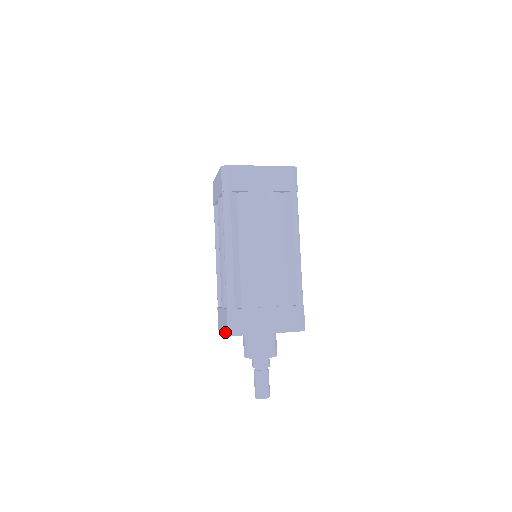
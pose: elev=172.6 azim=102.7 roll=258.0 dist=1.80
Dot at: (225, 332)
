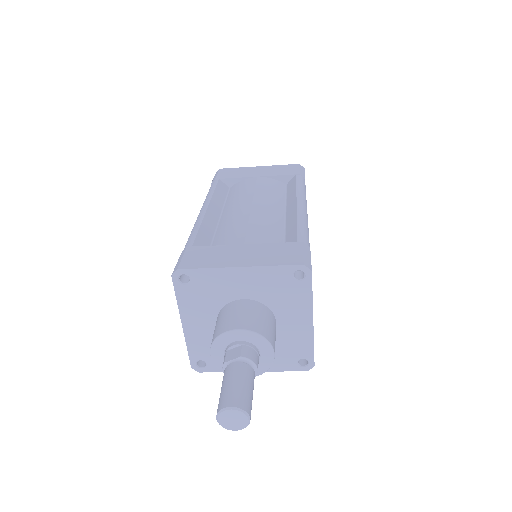
Dot at: (176, 295)
